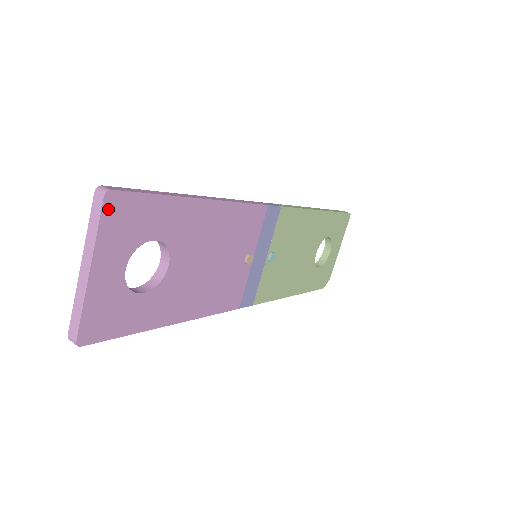
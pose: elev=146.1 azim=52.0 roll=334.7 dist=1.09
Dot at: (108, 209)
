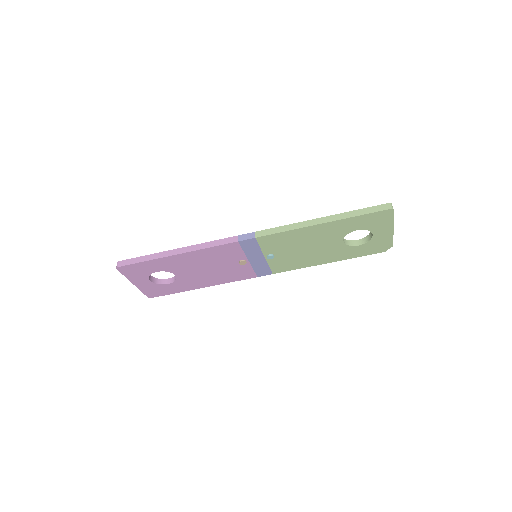
Dot at: (122, 271)
